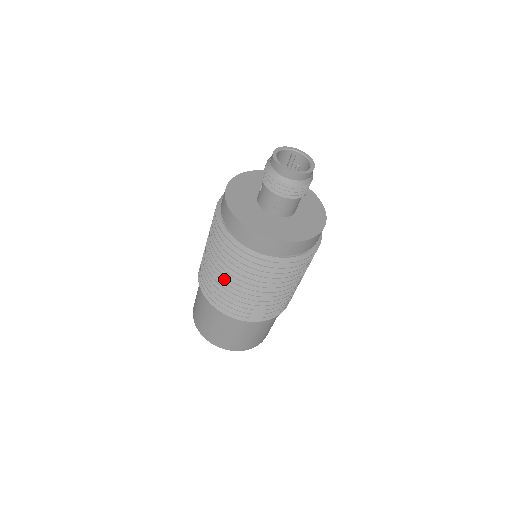
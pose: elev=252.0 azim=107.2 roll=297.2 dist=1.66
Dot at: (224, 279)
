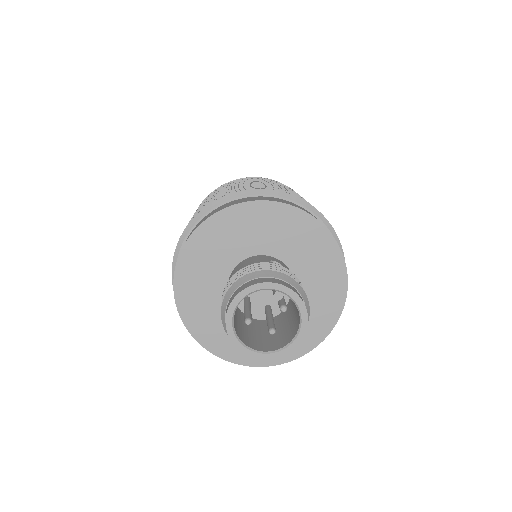
Dot at: occluded
